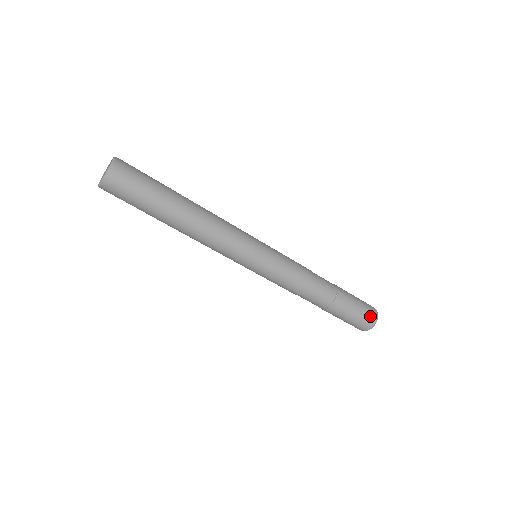
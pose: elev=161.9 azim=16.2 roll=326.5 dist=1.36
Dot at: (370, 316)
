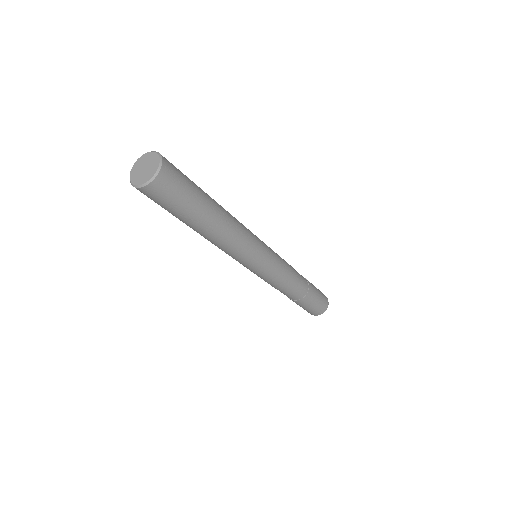
Dot at: (325, 302)
